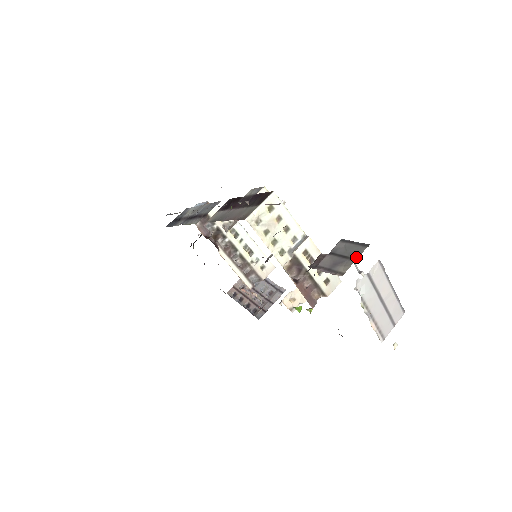
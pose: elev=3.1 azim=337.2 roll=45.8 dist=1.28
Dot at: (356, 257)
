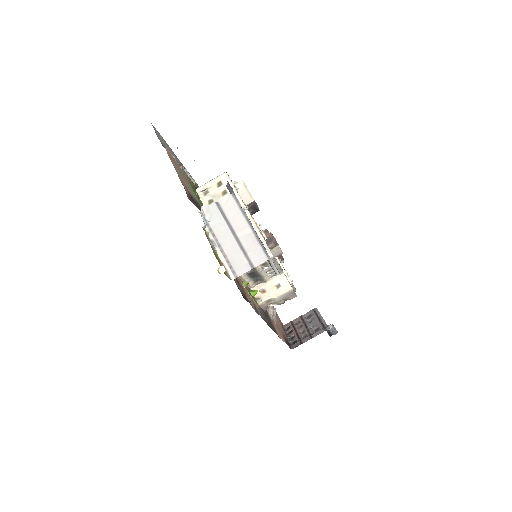
Dot at: occluded
